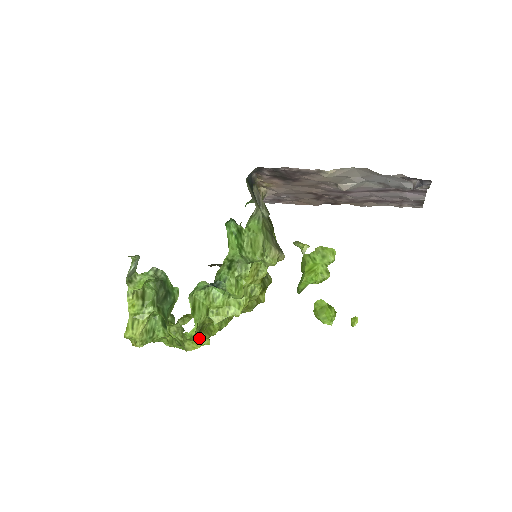
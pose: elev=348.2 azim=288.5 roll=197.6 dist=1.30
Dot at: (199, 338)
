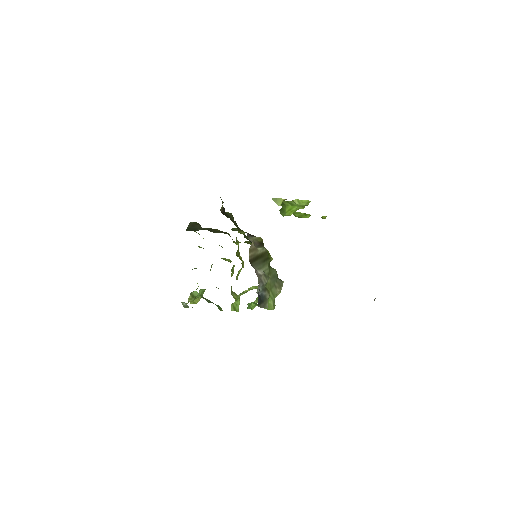
Dot at: occluded
